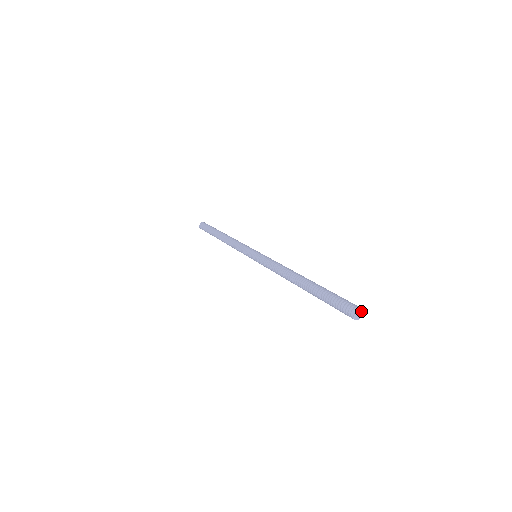
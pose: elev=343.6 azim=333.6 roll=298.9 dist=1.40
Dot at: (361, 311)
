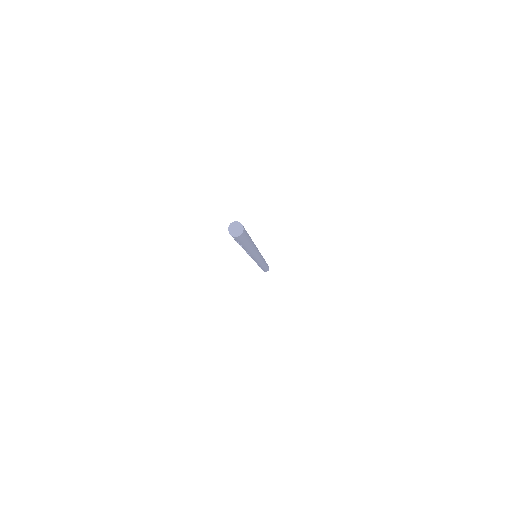
Dot at: (237, 224)
